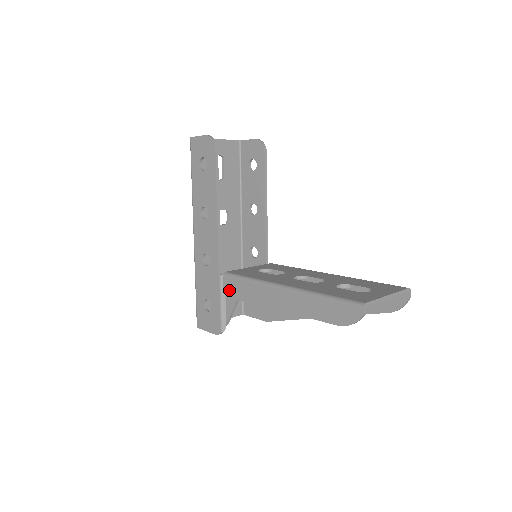
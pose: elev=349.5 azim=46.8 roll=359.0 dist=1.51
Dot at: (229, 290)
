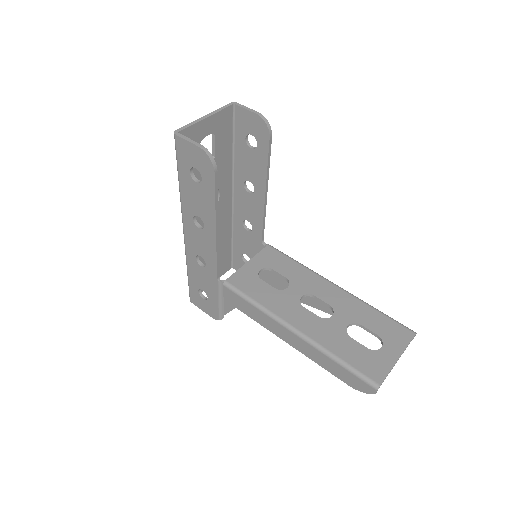
Dot at: (230, 299)
